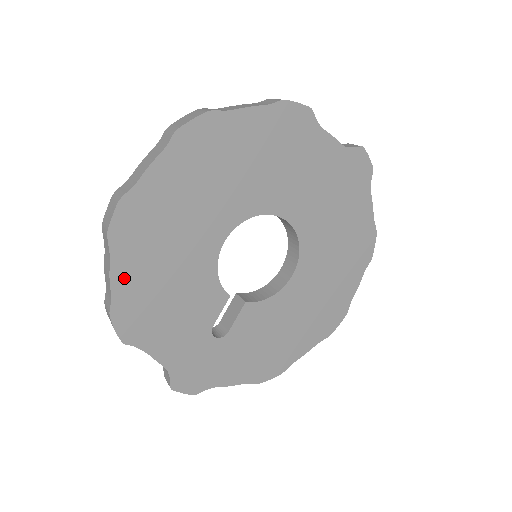
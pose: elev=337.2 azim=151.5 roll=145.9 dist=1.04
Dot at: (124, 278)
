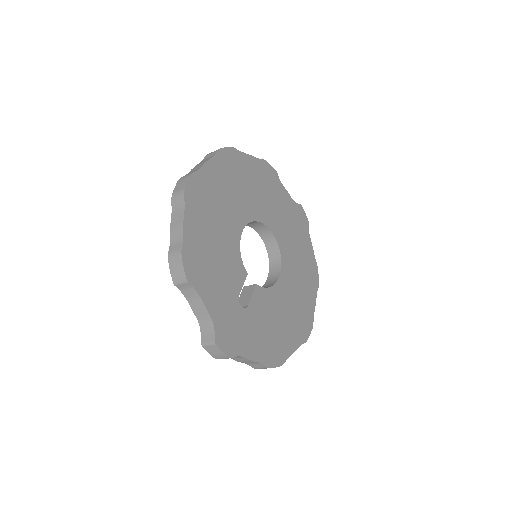
Dot at: (191, 228)
